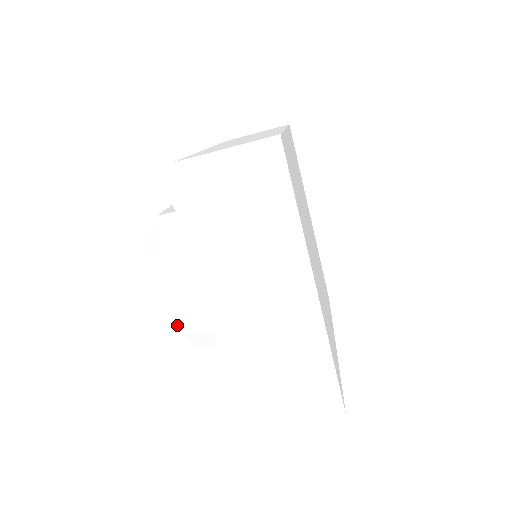
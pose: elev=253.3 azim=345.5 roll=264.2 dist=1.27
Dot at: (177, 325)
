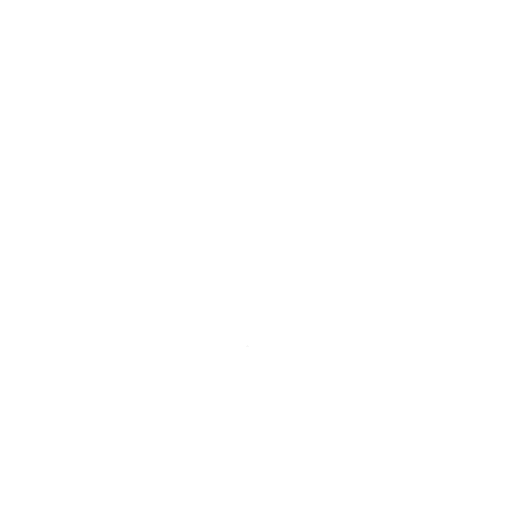
Dot at: occluded
